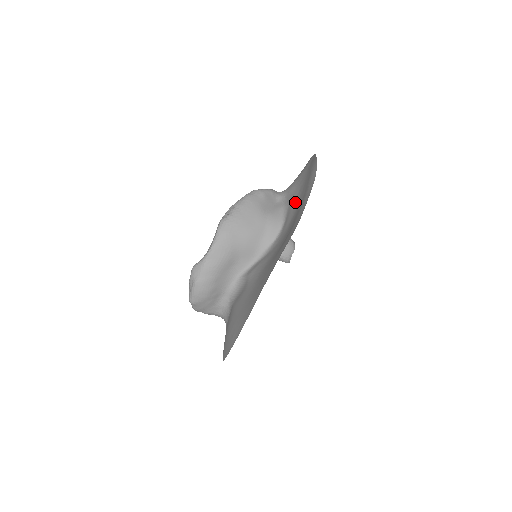
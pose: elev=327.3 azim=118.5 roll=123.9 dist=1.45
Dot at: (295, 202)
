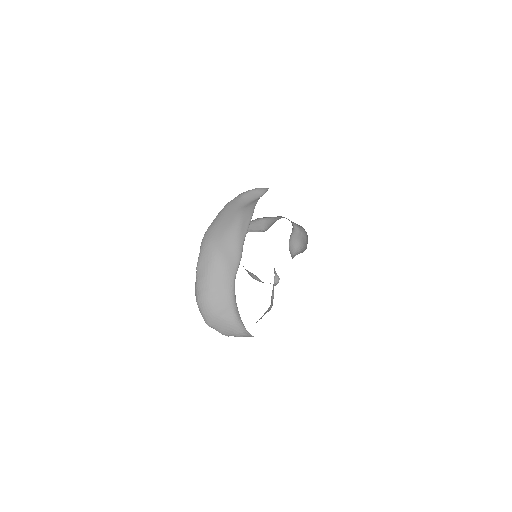
Dot at: occluded
